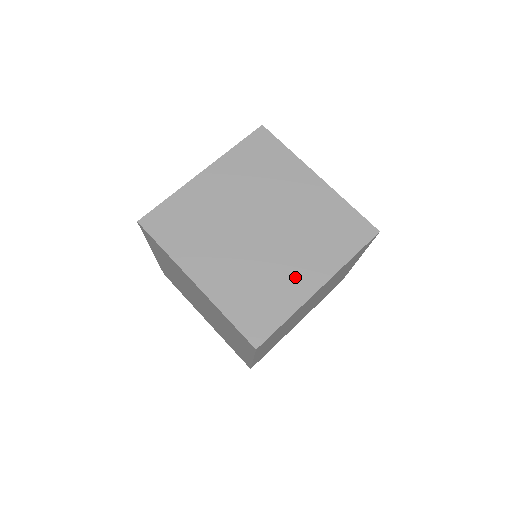
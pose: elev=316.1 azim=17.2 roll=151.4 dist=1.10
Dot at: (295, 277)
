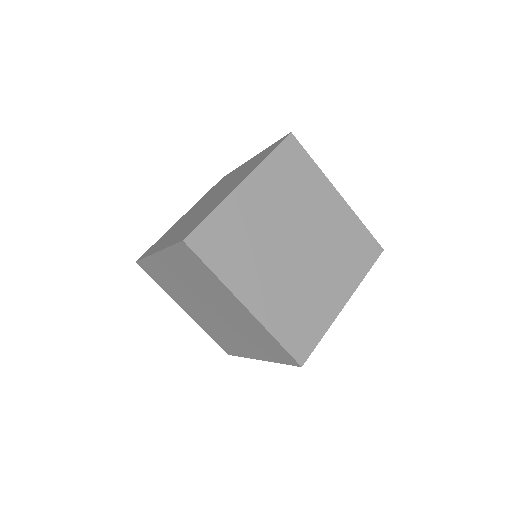
Dot at: (224, 195)
